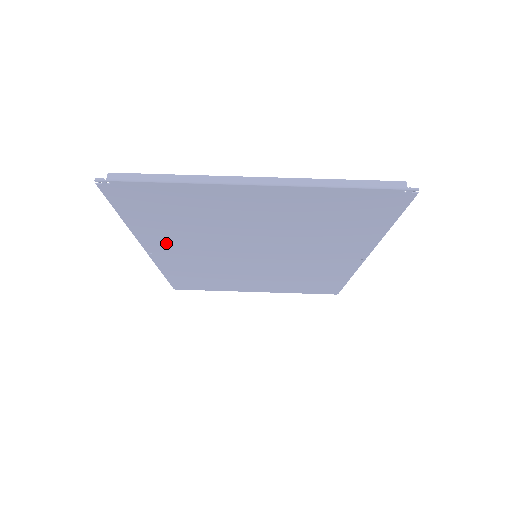
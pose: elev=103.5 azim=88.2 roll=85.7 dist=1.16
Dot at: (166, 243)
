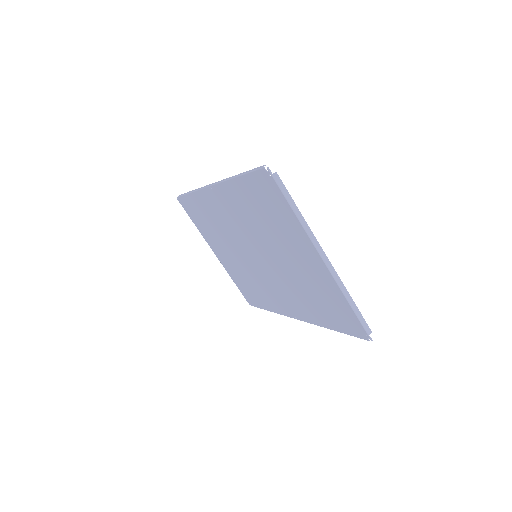
Dot at: (231, 200)
